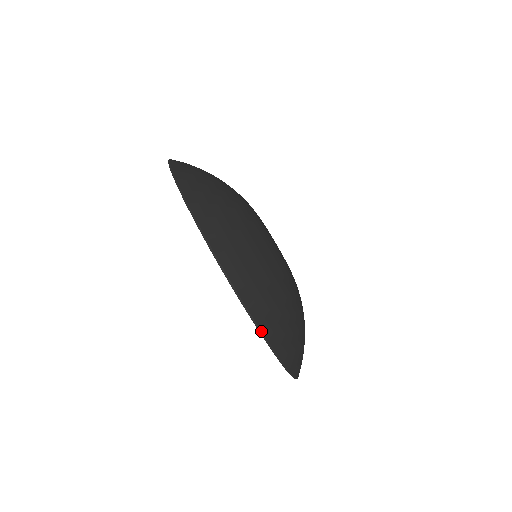
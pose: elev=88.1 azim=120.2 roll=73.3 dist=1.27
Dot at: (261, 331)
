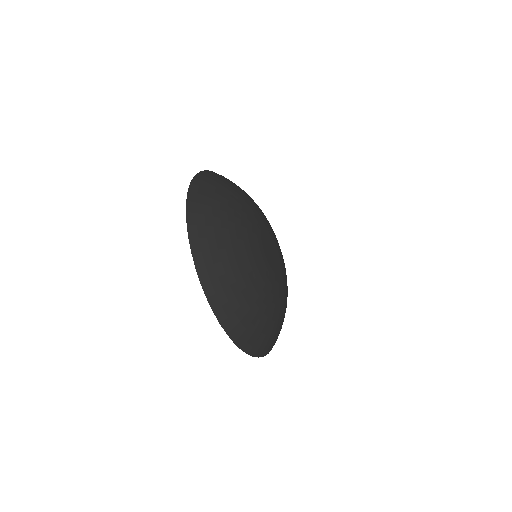
Dot at: occluded
